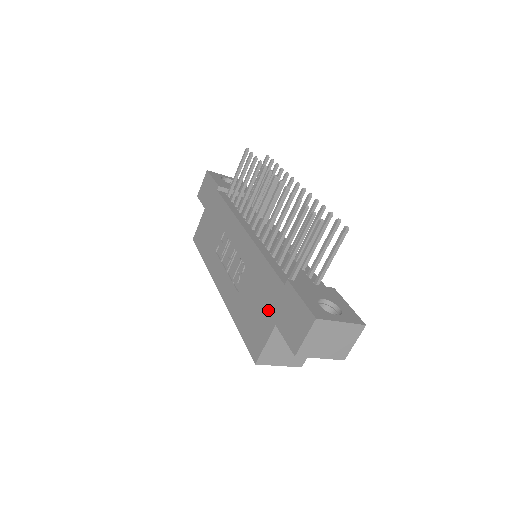
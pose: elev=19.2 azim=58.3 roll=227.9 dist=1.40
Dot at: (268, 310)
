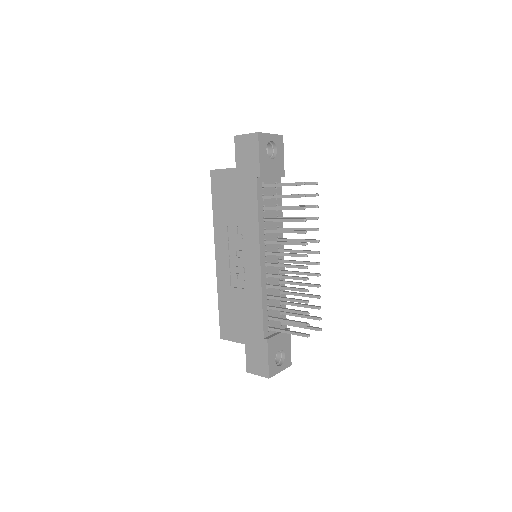
Dot at: (245, 331)
